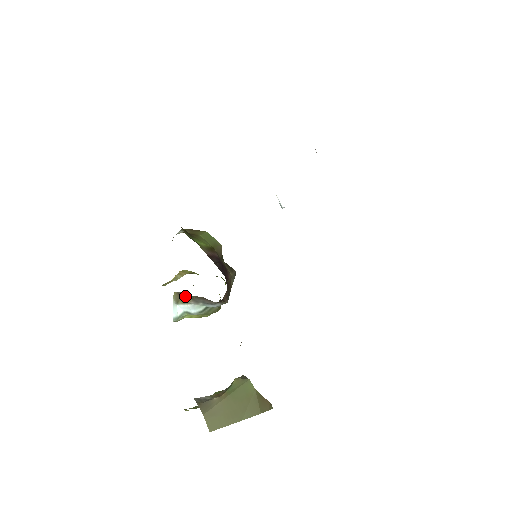
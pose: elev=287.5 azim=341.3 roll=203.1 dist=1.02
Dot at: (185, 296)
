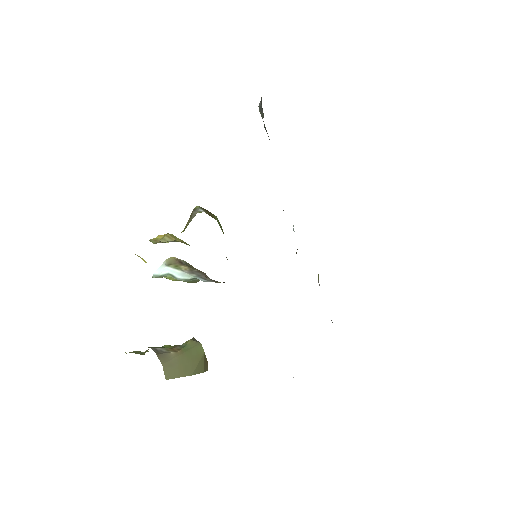
Dot at: (184, 264)
